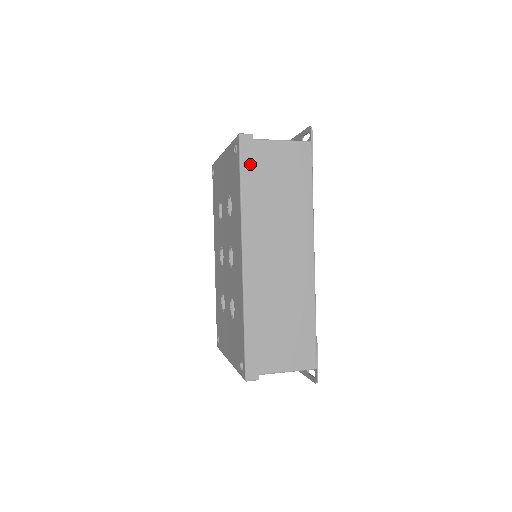
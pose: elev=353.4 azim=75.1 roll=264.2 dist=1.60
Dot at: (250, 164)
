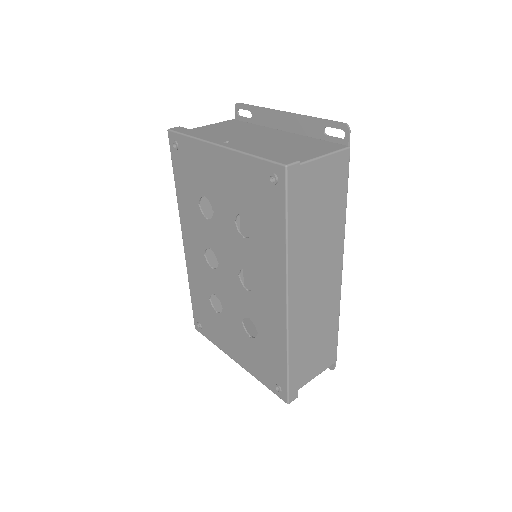
Dot at: (296, 200)
